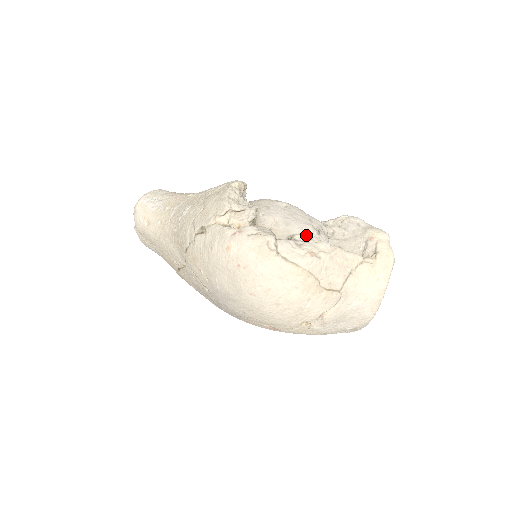
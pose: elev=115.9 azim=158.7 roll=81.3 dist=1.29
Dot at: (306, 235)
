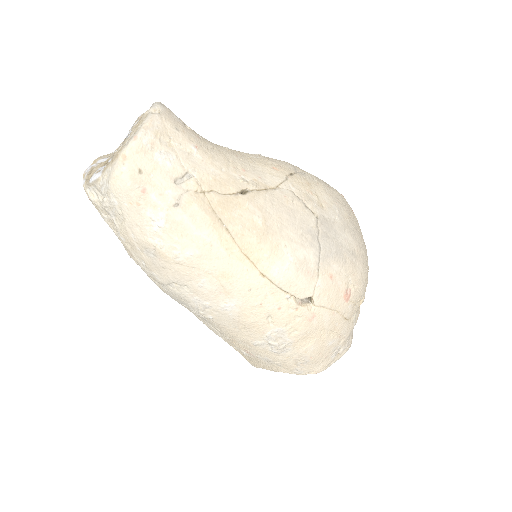
Dot at: occluded
